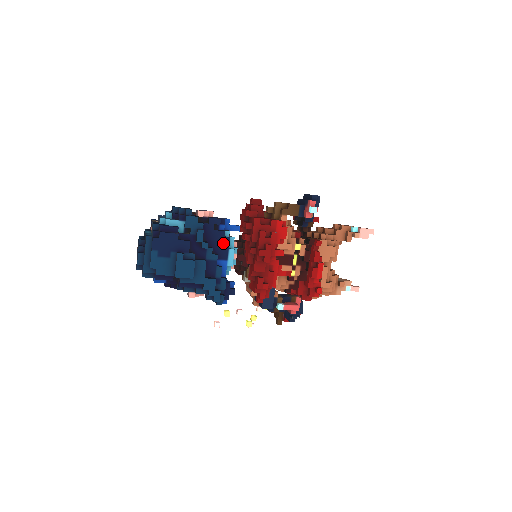
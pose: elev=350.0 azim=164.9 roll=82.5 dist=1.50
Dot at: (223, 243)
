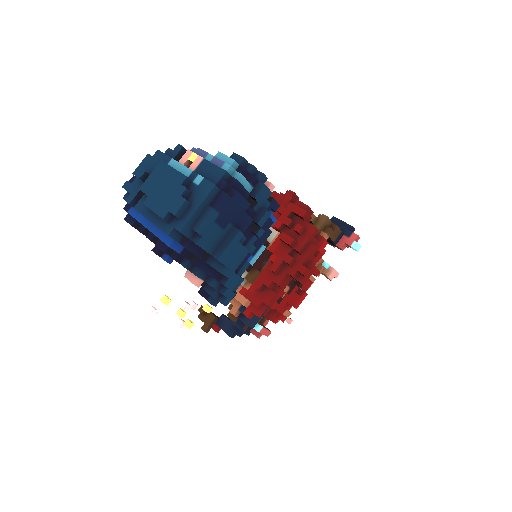
Dot at: (263, 234)
